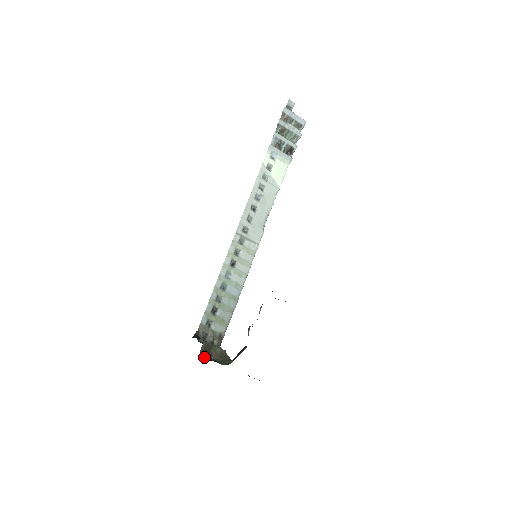
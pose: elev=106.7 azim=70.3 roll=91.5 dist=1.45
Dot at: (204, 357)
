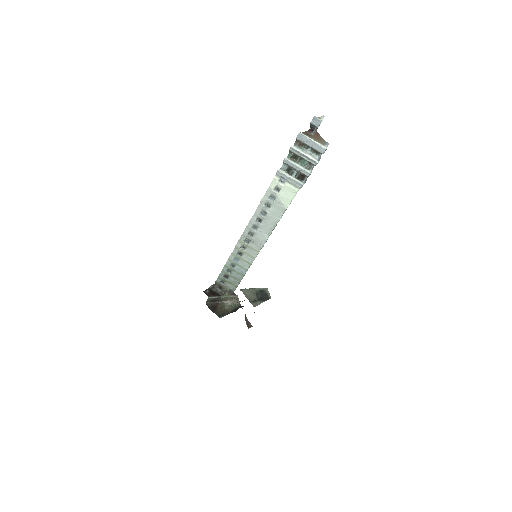
Dot at: (210, 304)
